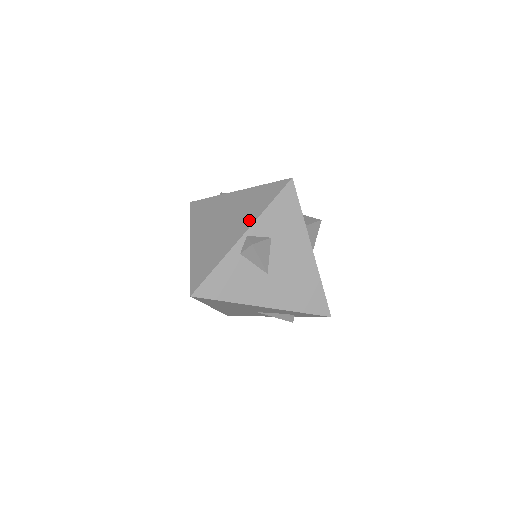
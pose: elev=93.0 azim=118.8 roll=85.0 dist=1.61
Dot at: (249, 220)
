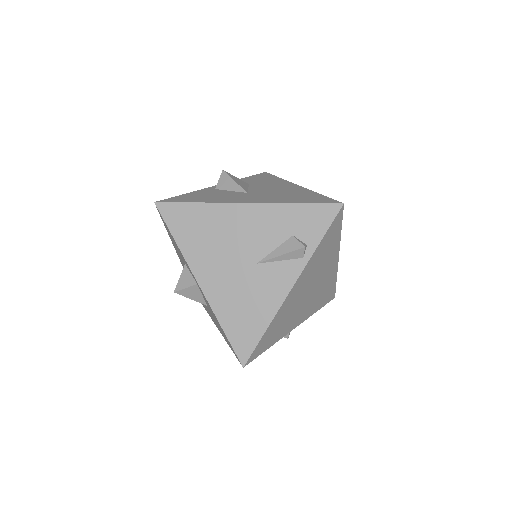
Dot at: occluded
